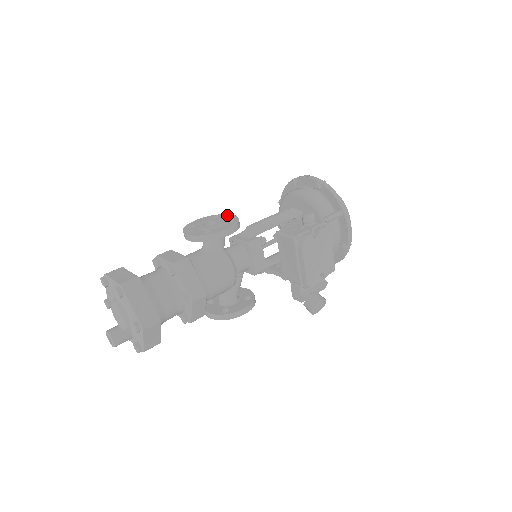
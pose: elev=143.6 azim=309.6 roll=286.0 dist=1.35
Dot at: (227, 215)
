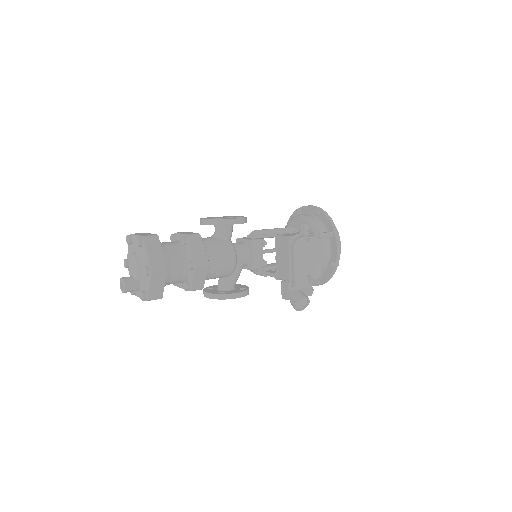
Dot at: (238, 216)
